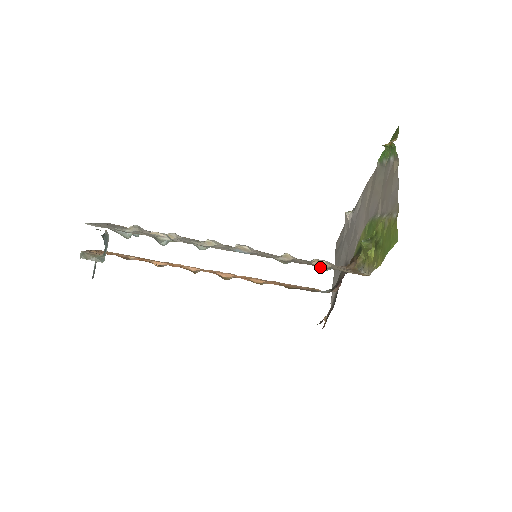
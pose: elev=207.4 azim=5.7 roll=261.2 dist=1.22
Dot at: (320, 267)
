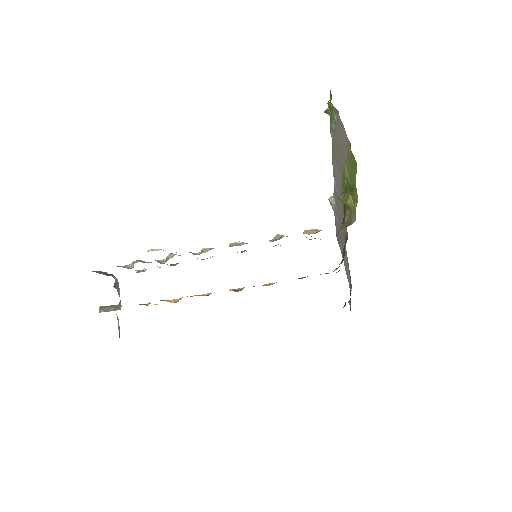
Dot at: occluded
